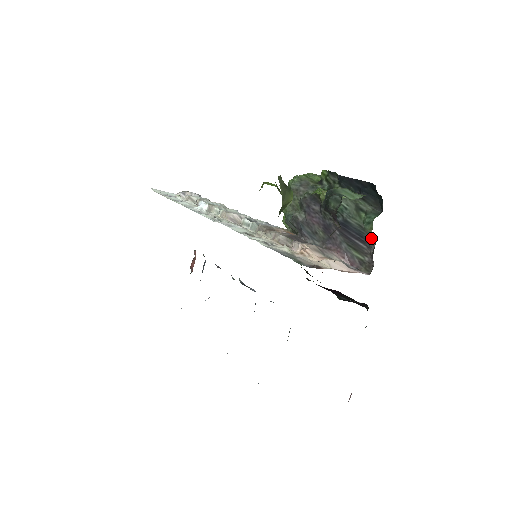
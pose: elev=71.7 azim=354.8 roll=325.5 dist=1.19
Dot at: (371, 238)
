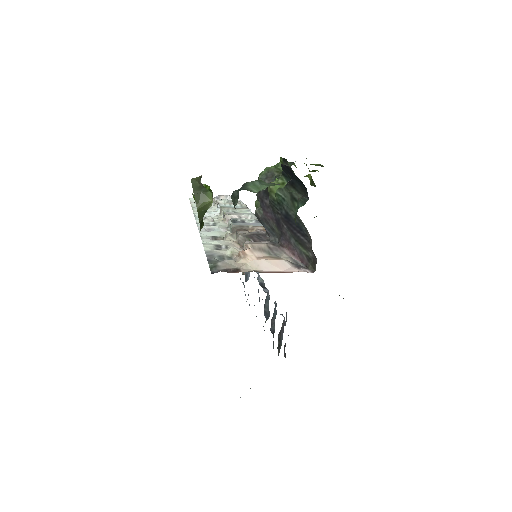
Dot at: (306, 230)
